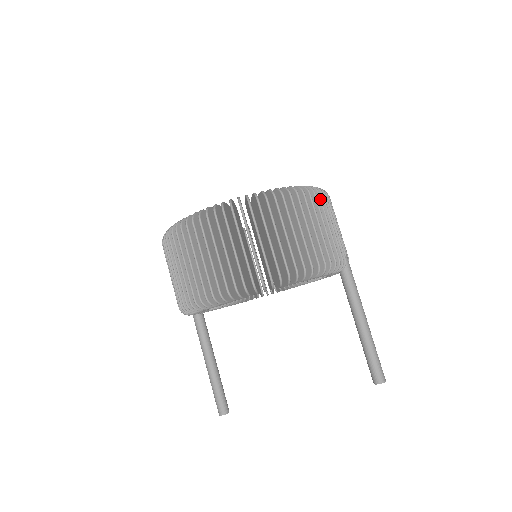
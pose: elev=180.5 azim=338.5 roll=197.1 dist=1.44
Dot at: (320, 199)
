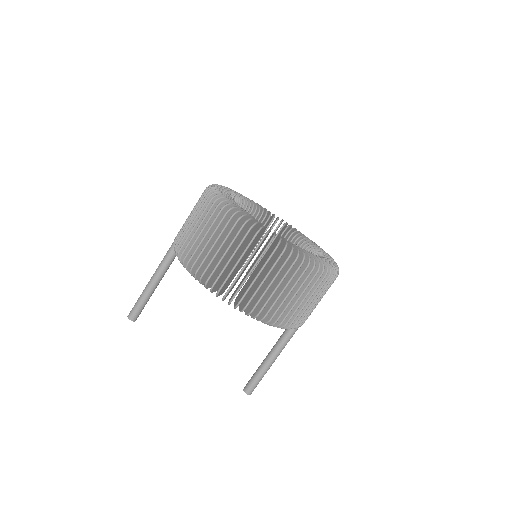
Dot at: occluded
